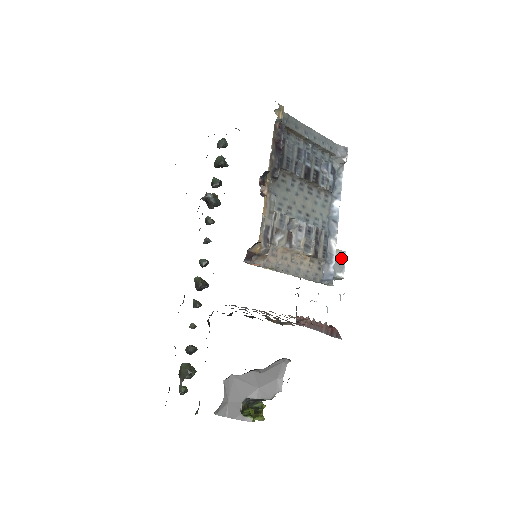
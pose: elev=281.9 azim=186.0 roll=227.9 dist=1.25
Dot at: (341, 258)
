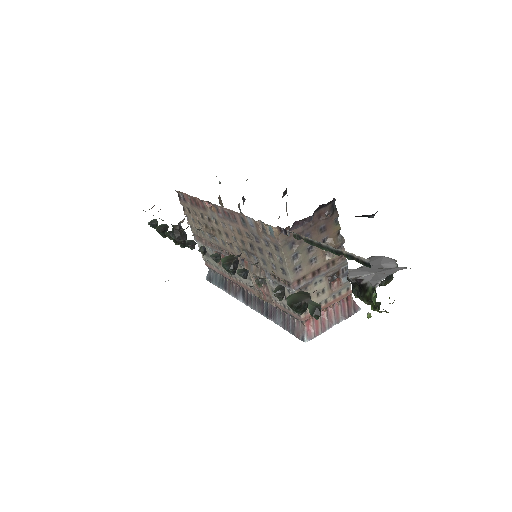
Dot at: occluded
